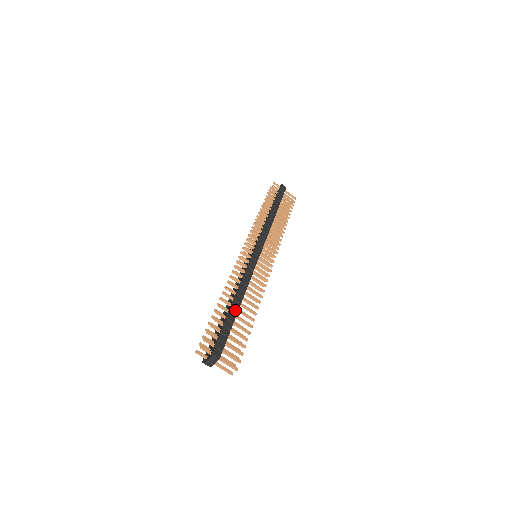
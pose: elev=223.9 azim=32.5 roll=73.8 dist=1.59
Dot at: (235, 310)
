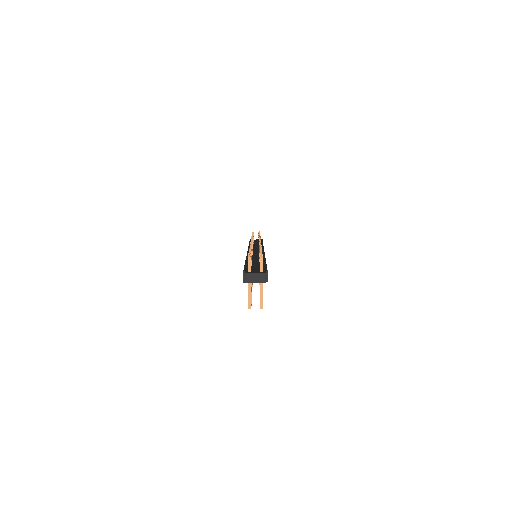
Dot at: occluded
